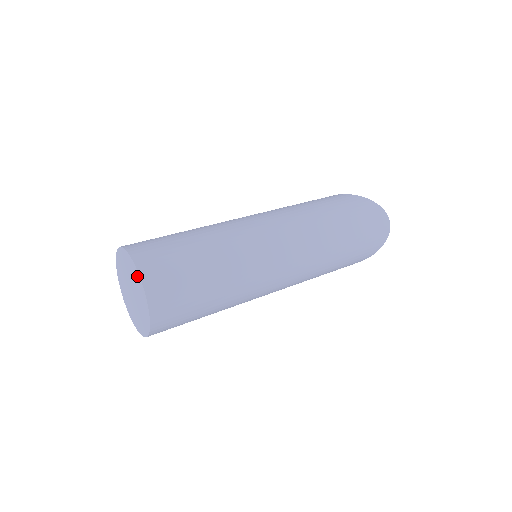
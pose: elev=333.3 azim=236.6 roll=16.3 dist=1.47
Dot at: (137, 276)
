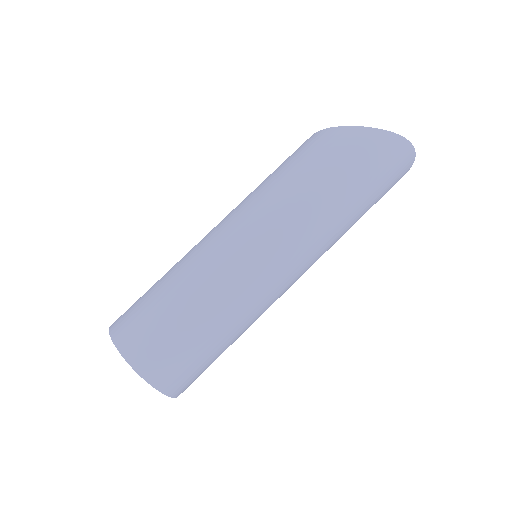
Dot at: (146, 379)
